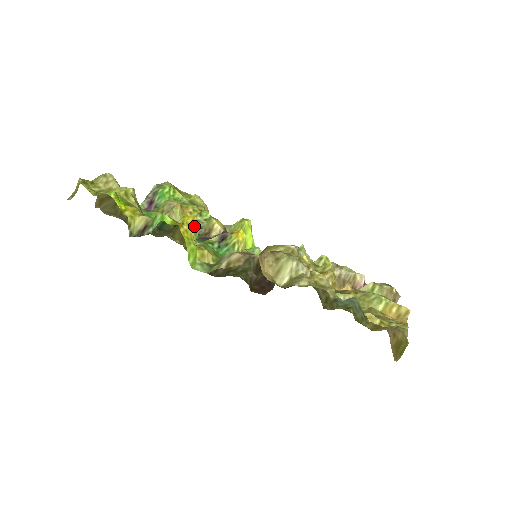
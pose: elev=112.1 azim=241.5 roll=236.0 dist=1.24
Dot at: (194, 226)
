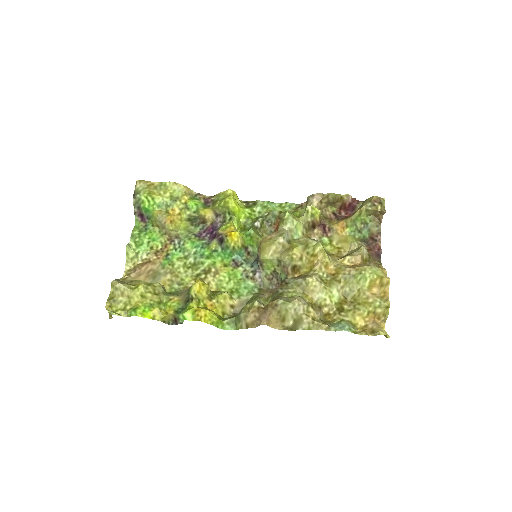
Dot at: (204, 289)
